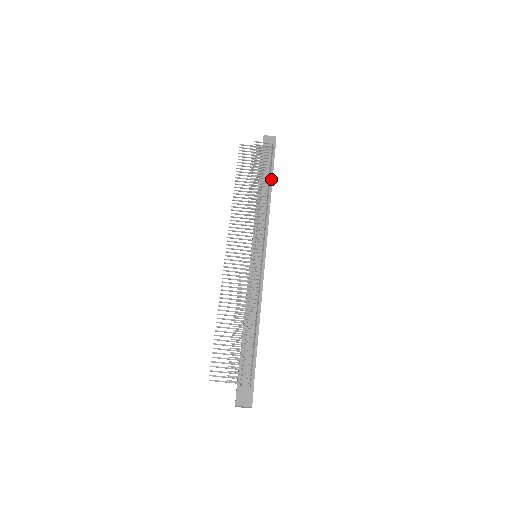
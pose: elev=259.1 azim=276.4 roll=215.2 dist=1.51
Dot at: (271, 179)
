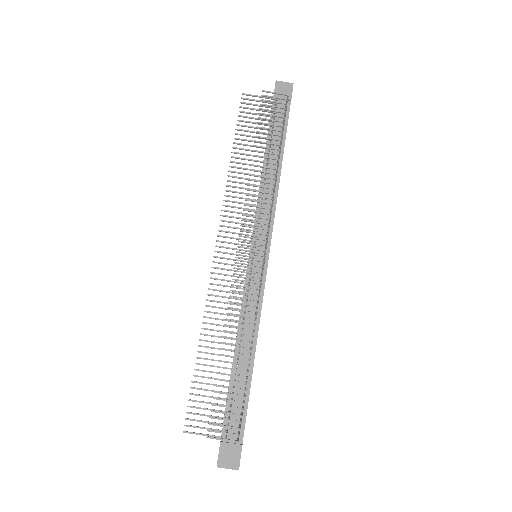
Dot at: (282, 146)
